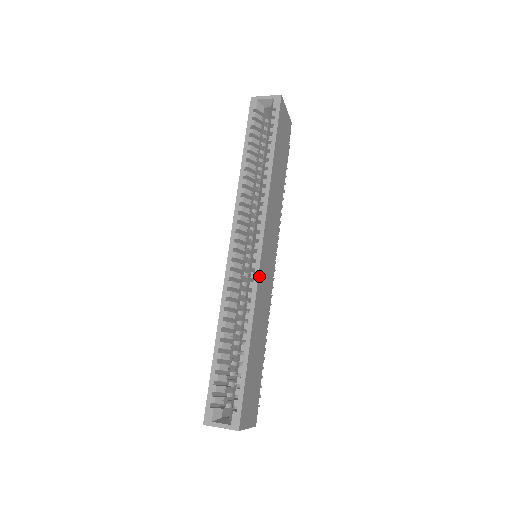
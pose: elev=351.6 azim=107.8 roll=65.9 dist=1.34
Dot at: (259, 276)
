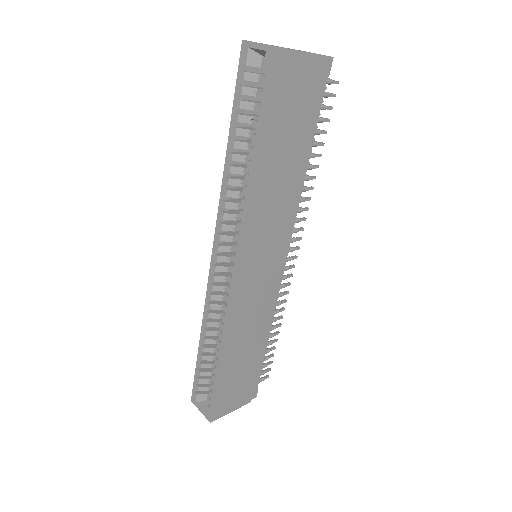
Dot at: (233, 302)
